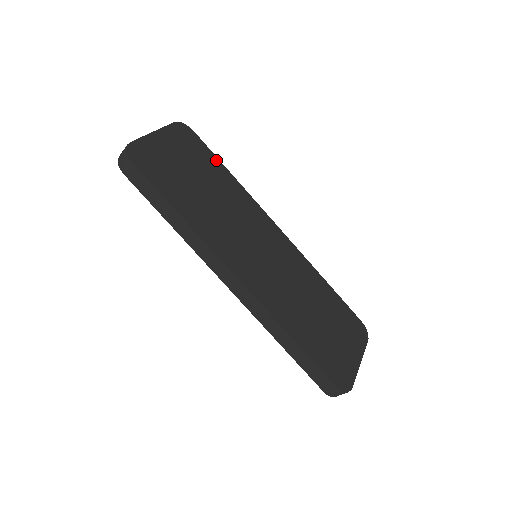
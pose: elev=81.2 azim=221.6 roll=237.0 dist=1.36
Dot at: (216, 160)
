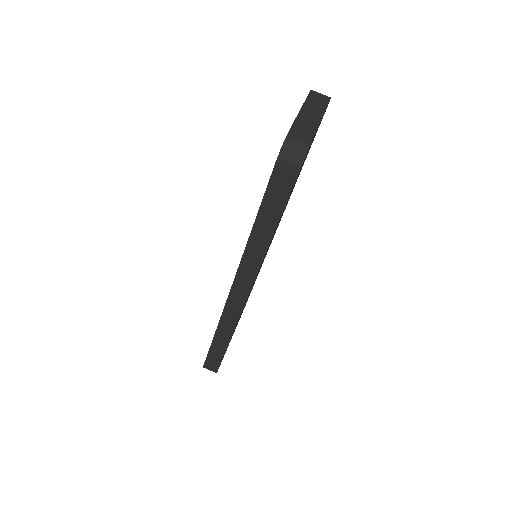
Dot at: occluded
